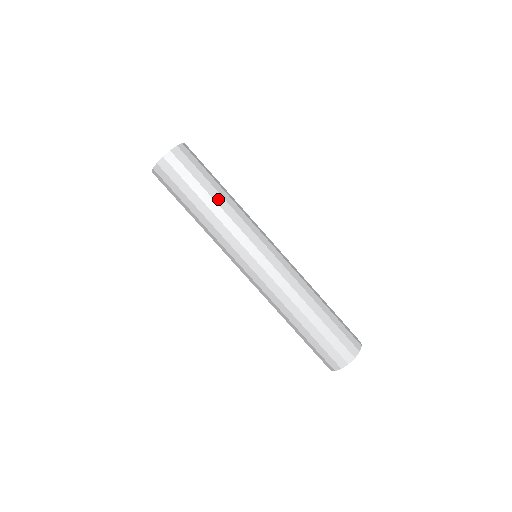
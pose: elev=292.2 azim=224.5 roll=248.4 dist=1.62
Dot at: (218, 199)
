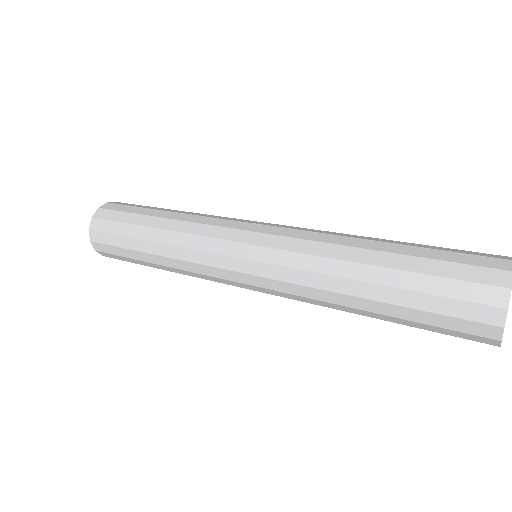
Dot at: (159, 224)
